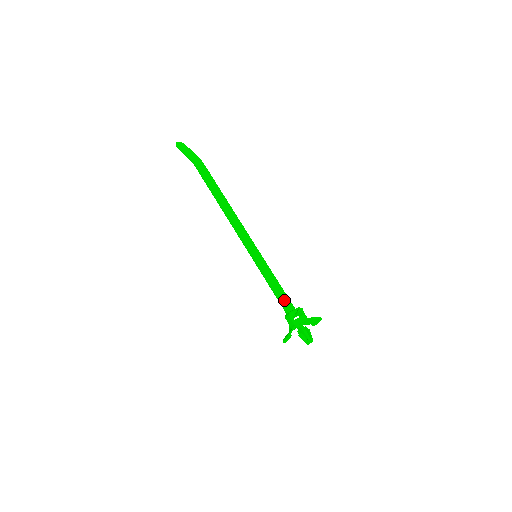
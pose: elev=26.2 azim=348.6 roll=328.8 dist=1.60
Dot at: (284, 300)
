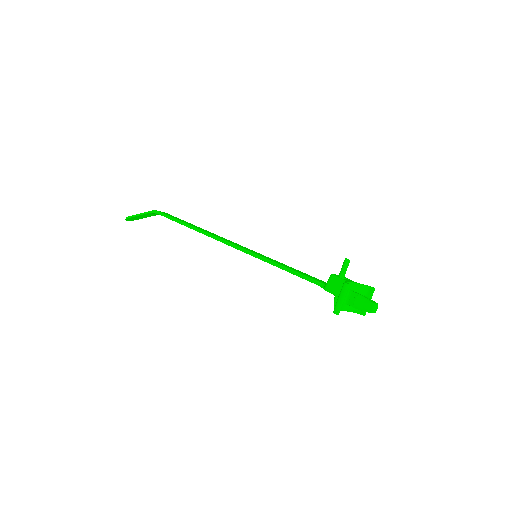
Dot at: (314, 278)
